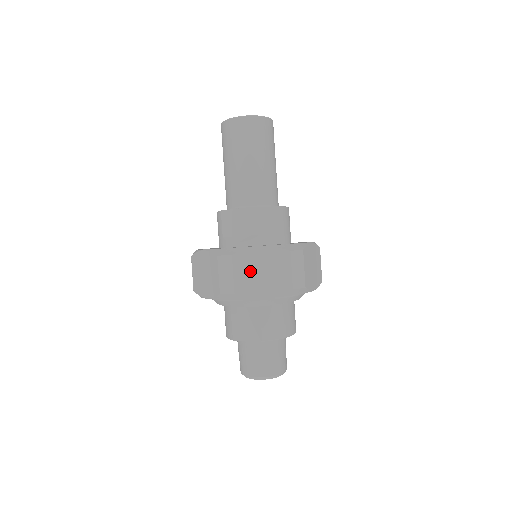
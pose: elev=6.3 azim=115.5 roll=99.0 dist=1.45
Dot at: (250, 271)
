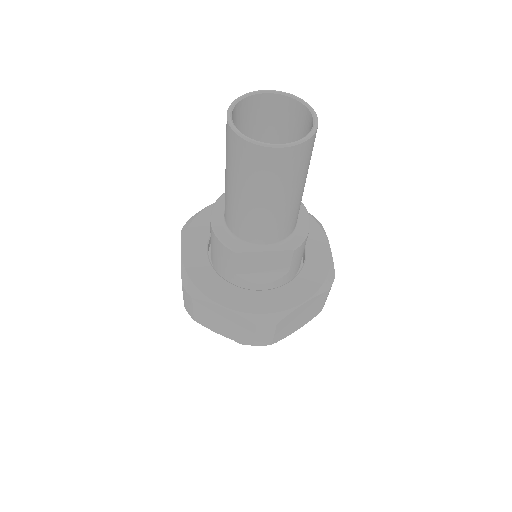
Dot at: (290, 324)
